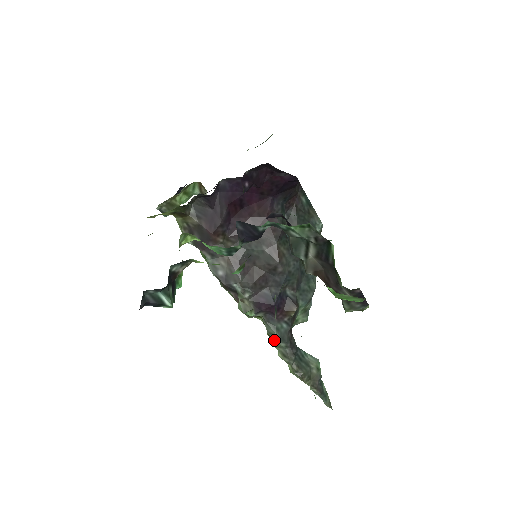
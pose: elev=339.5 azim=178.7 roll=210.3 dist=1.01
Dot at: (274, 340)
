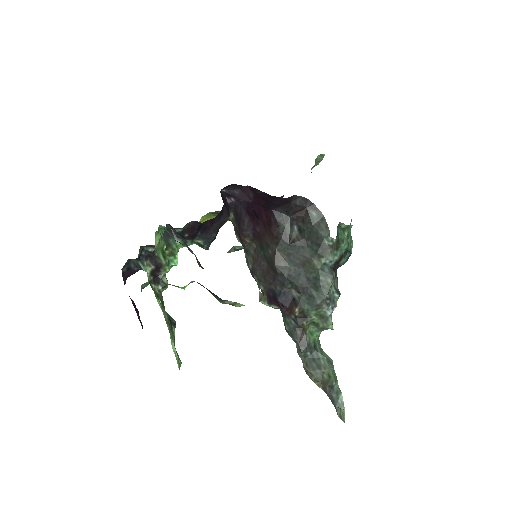
Dot at: (287, 332)
